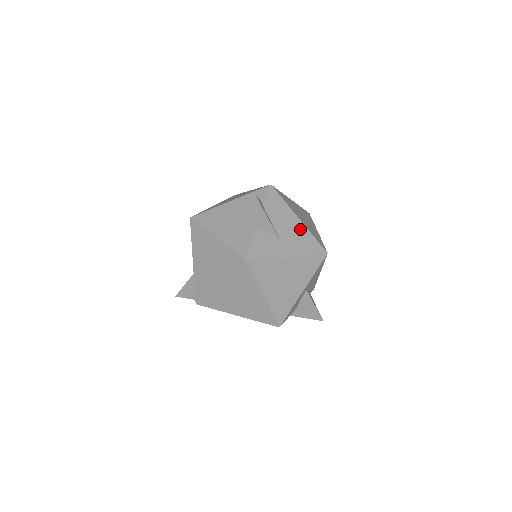
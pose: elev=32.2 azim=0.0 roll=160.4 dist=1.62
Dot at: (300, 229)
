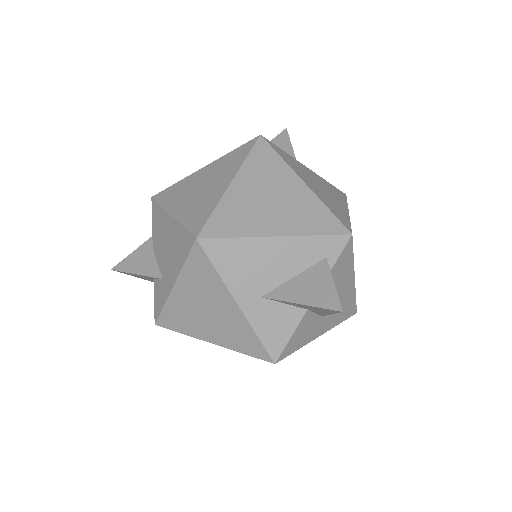
Dot at: (348, 293)
